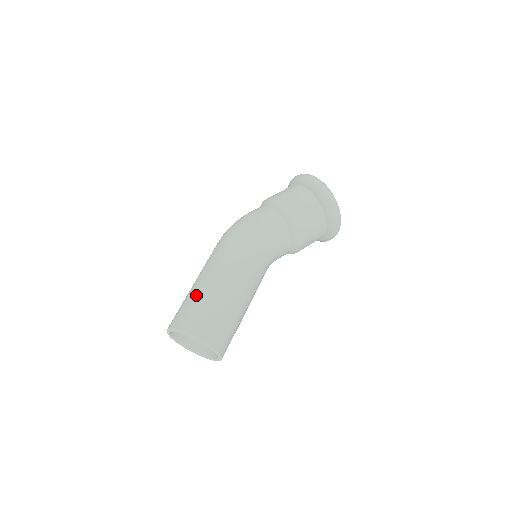
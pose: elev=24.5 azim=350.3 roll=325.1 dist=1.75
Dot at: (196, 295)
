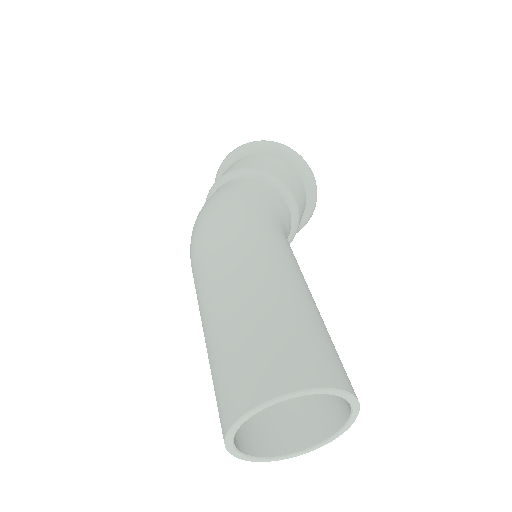
Dot at: (261, 317)
